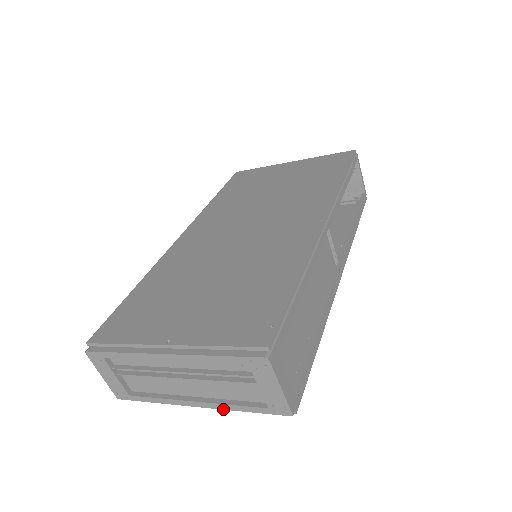
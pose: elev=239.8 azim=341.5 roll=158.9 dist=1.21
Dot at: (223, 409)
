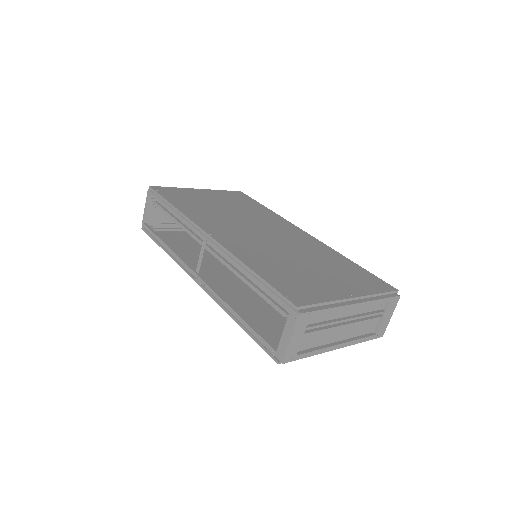
Dot at: occluded
